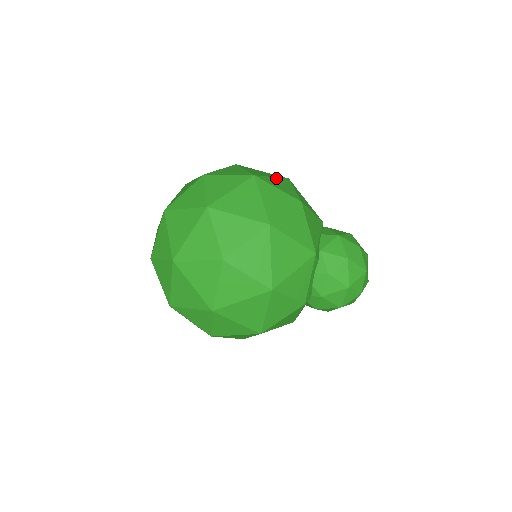
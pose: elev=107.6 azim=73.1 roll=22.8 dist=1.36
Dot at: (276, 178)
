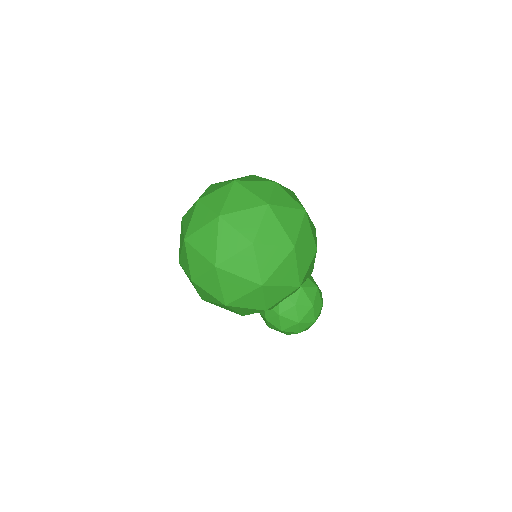
Dot at: (312, 222)
